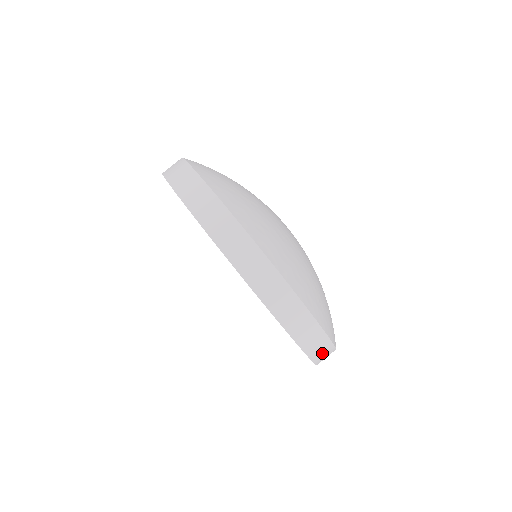
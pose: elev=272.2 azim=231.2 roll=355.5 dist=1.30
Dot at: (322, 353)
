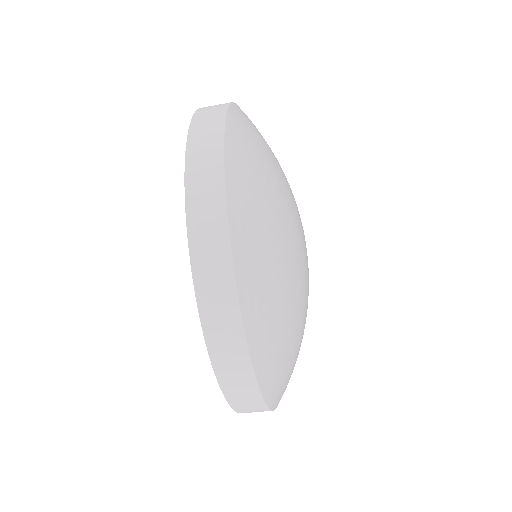
Dot at: occluded
